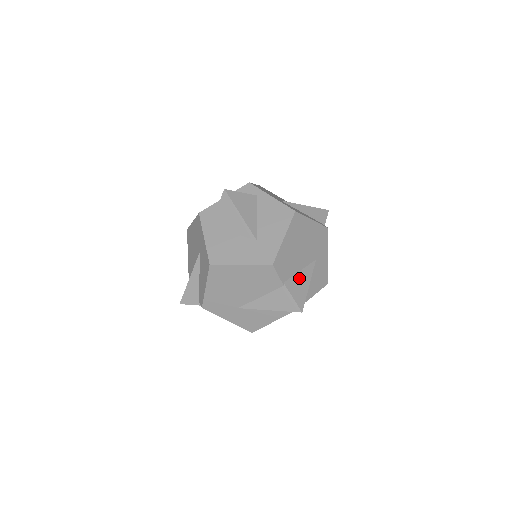
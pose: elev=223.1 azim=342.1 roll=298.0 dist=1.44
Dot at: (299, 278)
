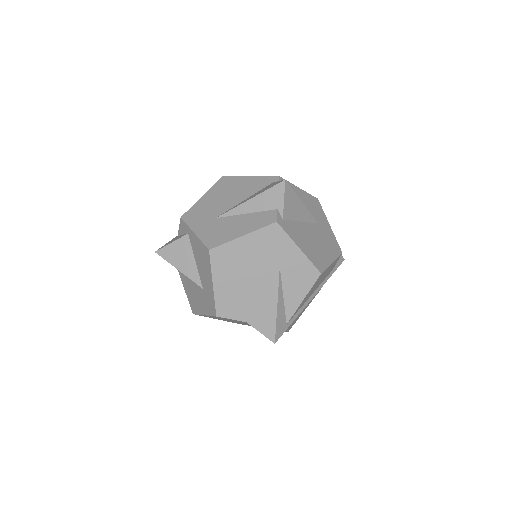
Dot at: (262, 304)
